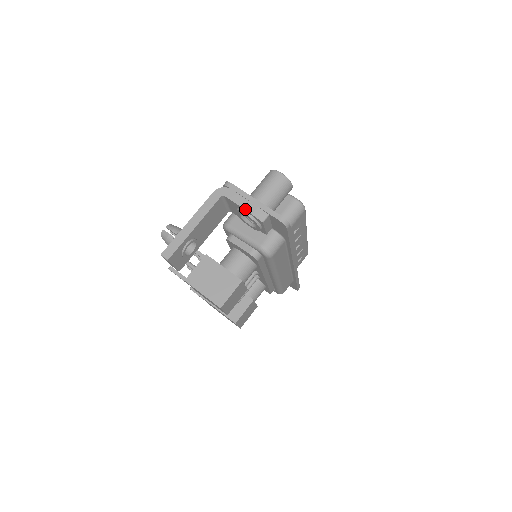
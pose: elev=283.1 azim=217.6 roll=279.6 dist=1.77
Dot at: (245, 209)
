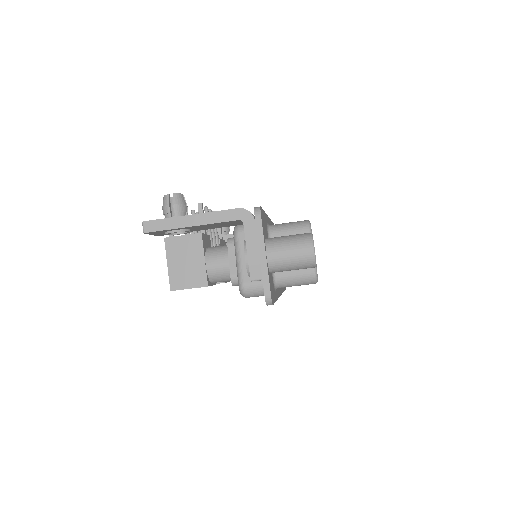
Dot at: (248, 254)
